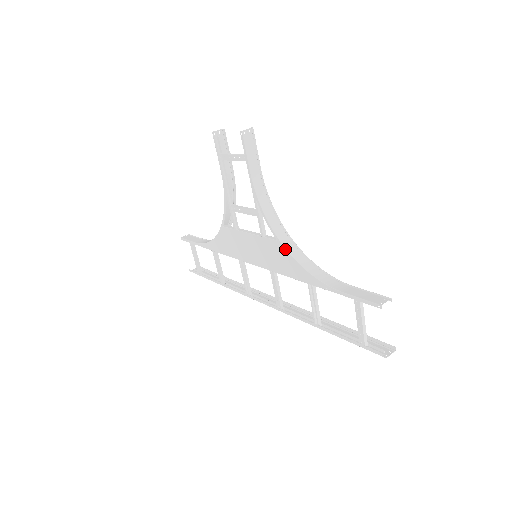
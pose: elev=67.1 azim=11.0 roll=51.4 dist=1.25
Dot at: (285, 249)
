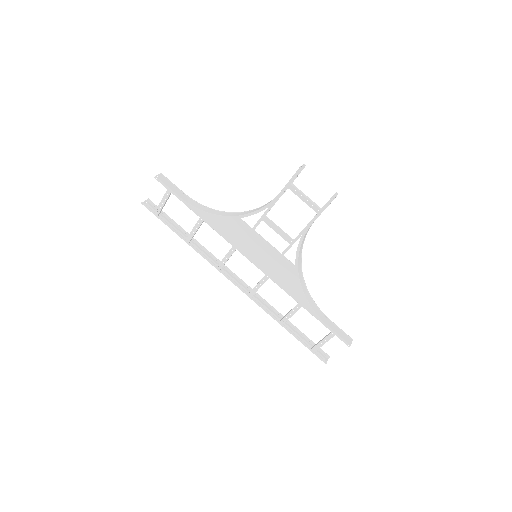
Dot at: (298, 277)
